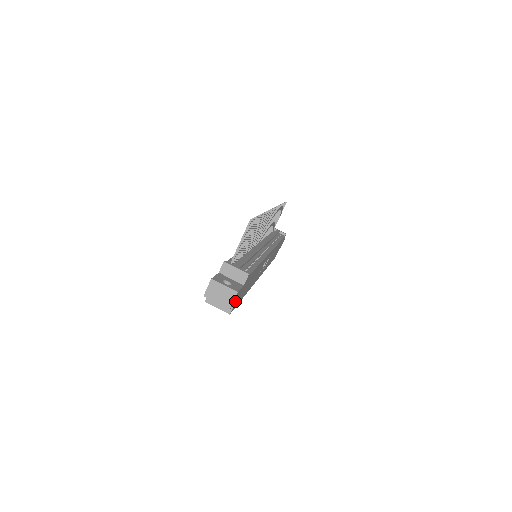
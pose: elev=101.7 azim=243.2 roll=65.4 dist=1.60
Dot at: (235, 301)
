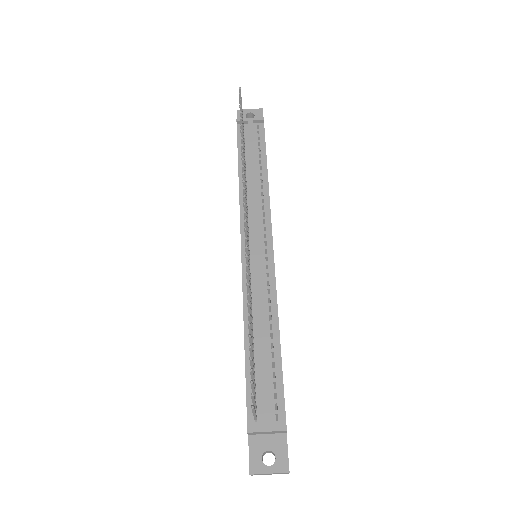
Dot at: occluded
